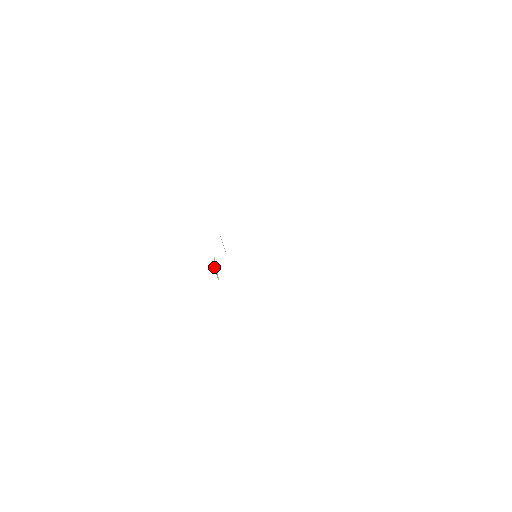
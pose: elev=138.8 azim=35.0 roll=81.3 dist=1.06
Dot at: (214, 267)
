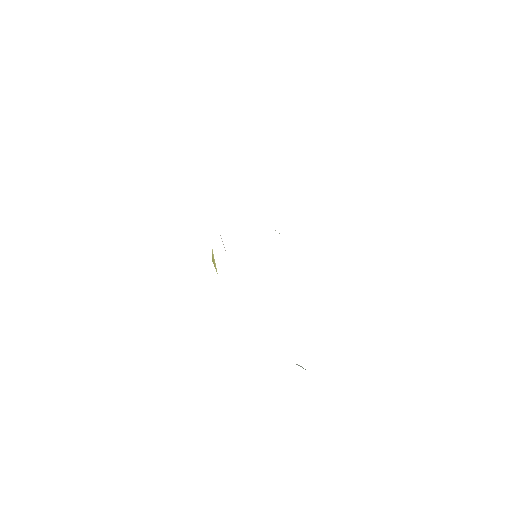
Dot at: (212, 260)
